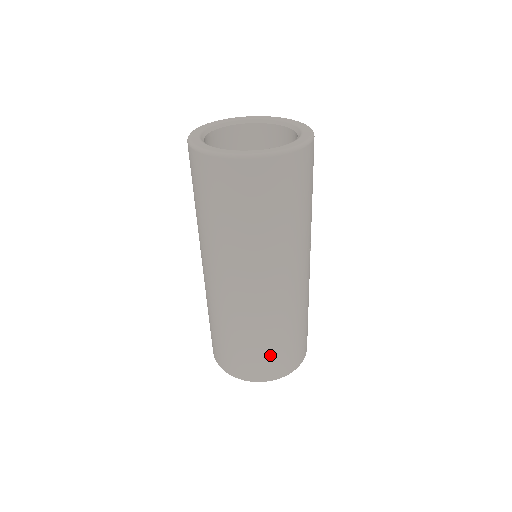
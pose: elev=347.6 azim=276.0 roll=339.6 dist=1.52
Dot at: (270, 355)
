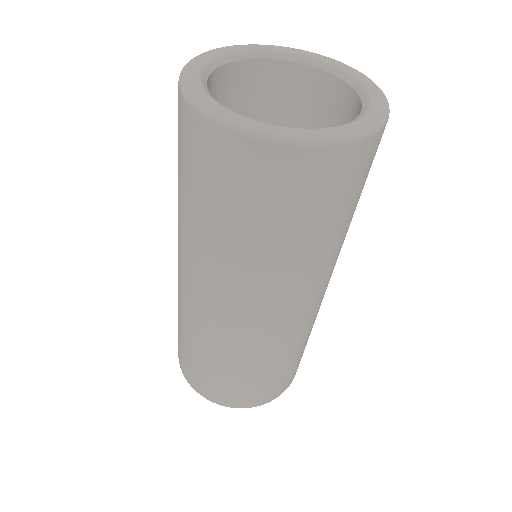
Dot at: (237, 385)
